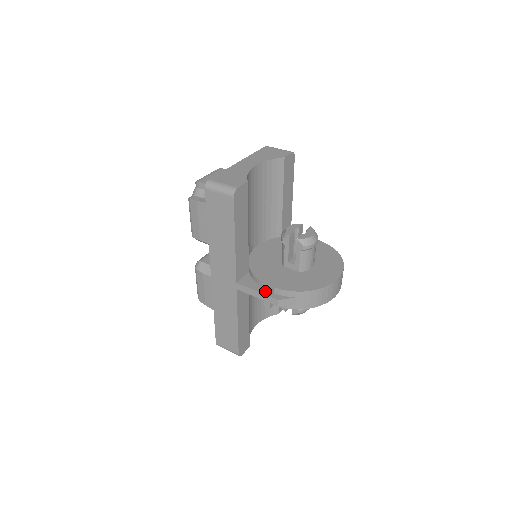
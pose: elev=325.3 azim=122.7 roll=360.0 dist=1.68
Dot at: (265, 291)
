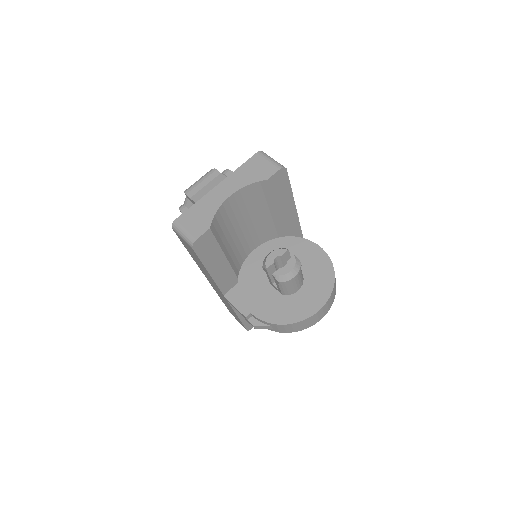
Dot at: (243, 315)
